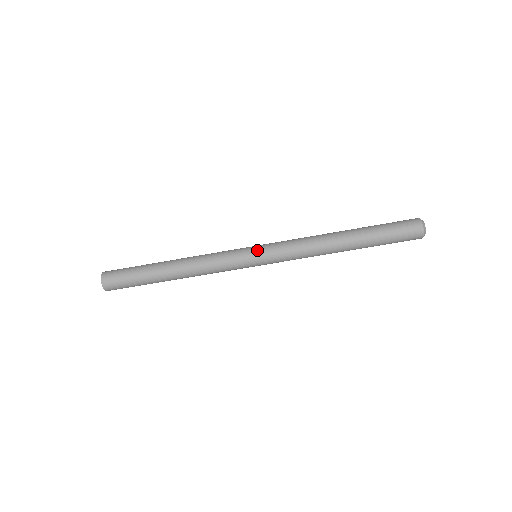
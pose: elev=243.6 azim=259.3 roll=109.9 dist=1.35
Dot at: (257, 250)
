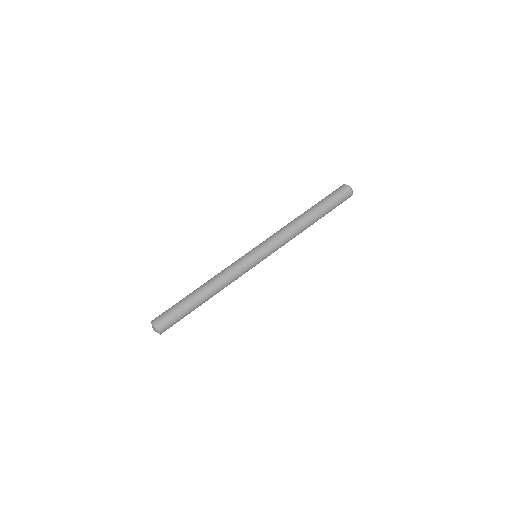
Dot at: occluded
